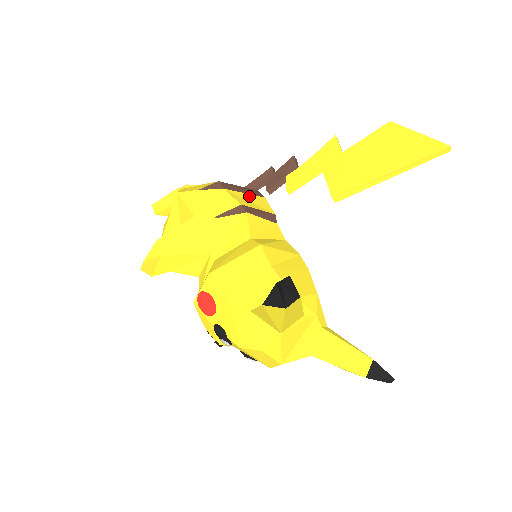
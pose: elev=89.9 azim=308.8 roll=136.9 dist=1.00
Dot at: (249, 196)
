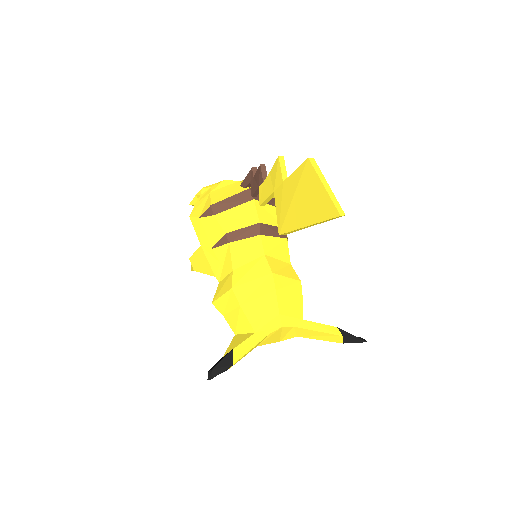
Dot at: (237, 209)
